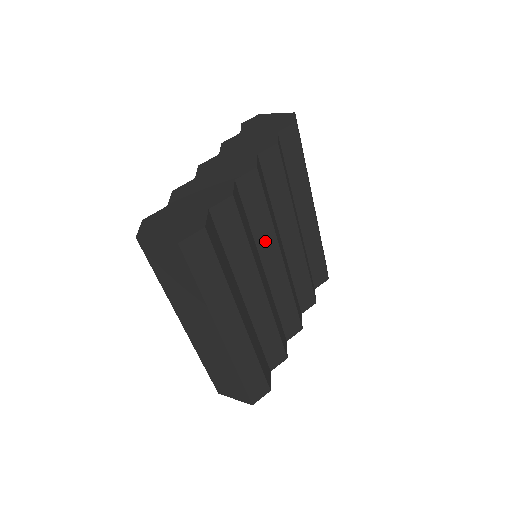
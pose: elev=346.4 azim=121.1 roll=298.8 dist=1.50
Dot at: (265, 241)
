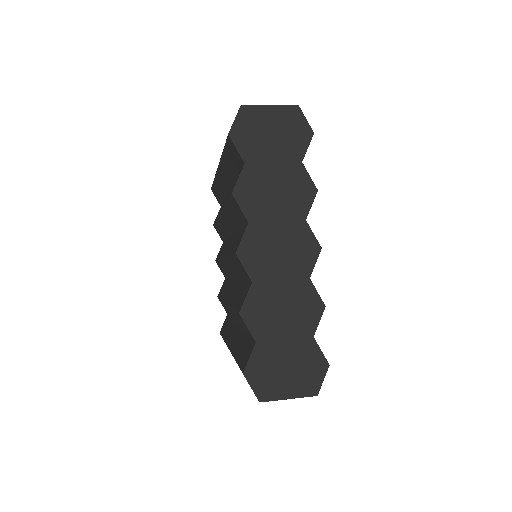
Dot at: occluded
